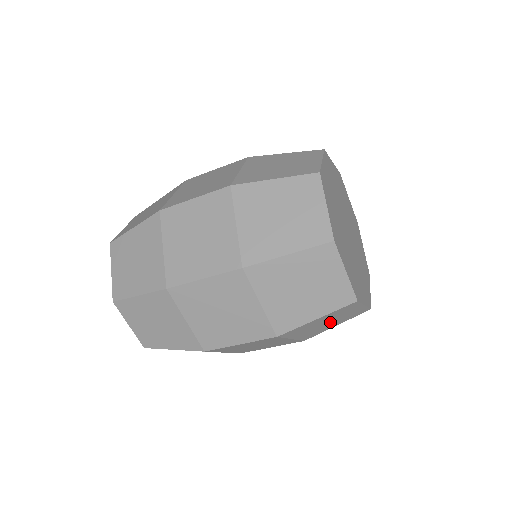
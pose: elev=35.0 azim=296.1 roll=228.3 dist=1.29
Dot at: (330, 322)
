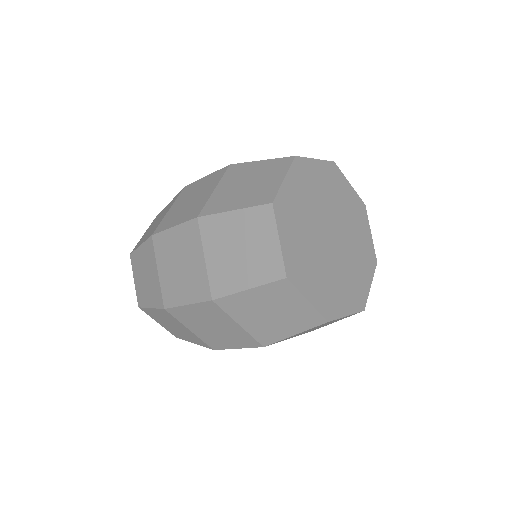
Dot at: occluded
